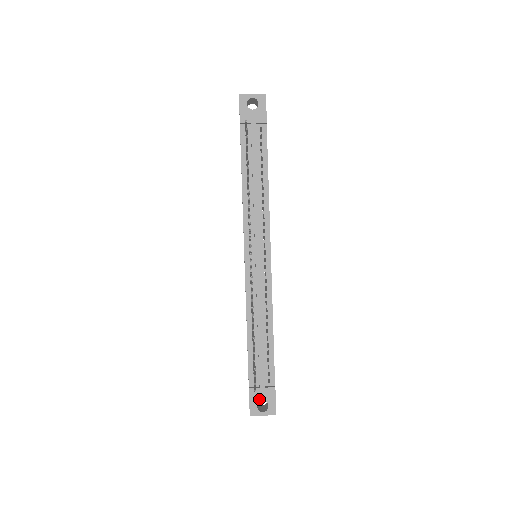
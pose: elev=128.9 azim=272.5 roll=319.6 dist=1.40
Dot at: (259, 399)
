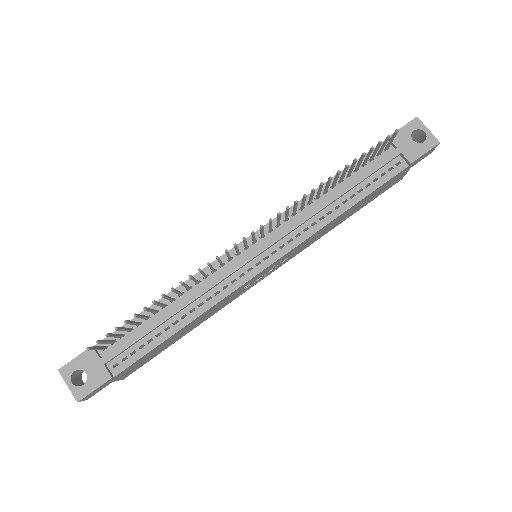
Dot at: (86, 367)
